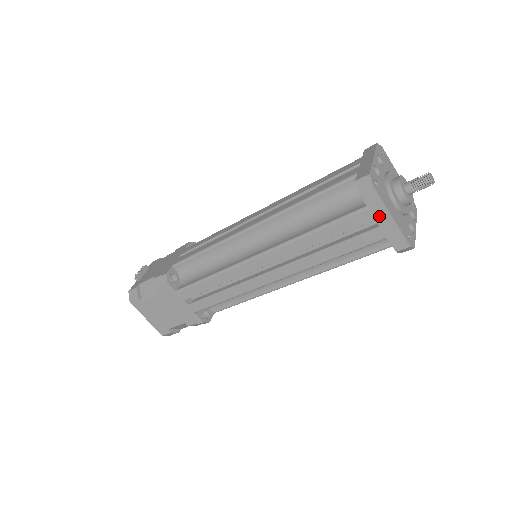
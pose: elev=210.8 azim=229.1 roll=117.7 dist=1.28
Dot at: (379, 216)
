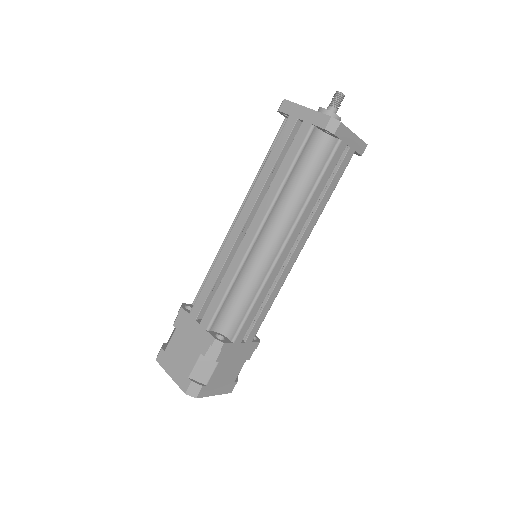
Dot at: (298, 114)
